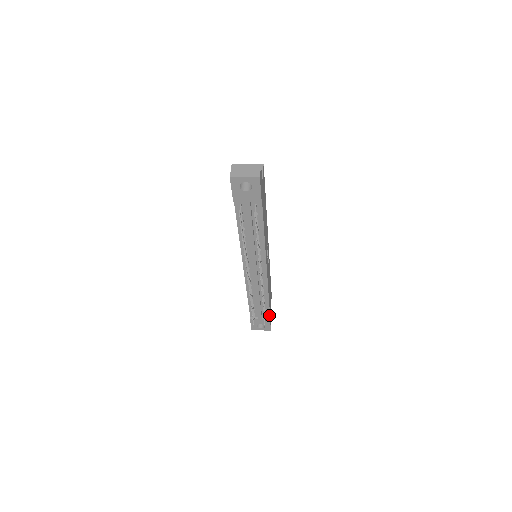
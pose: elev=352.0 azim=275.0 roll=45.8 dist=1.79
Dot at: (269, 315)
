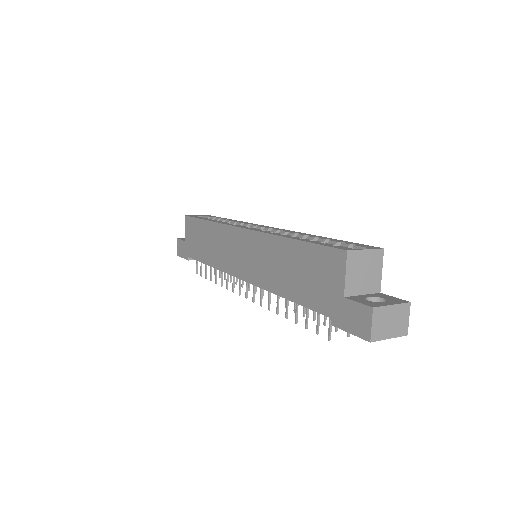
Dot at: occluded
